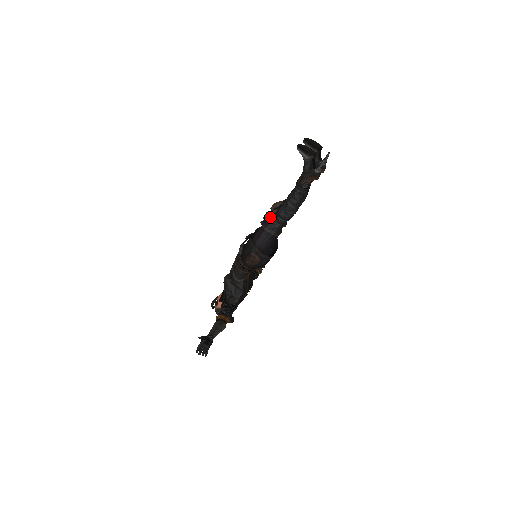
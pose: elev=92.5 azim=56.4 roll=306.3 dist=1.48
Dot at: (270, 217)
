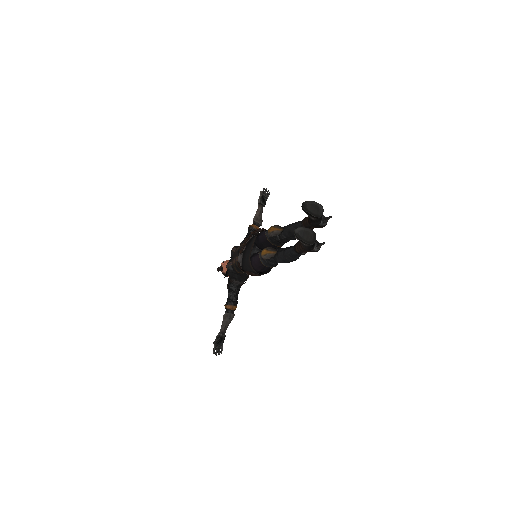
Dot at: (268, 258)
